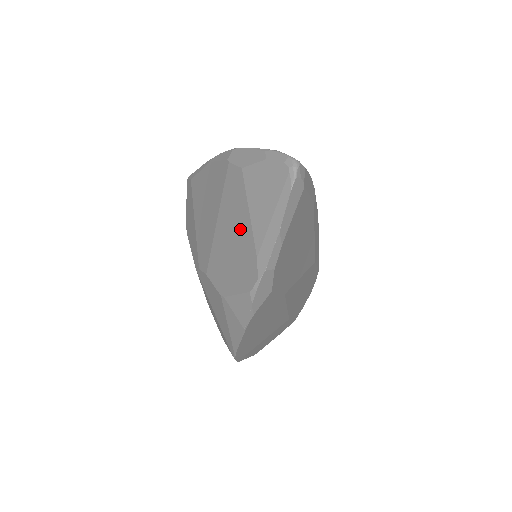
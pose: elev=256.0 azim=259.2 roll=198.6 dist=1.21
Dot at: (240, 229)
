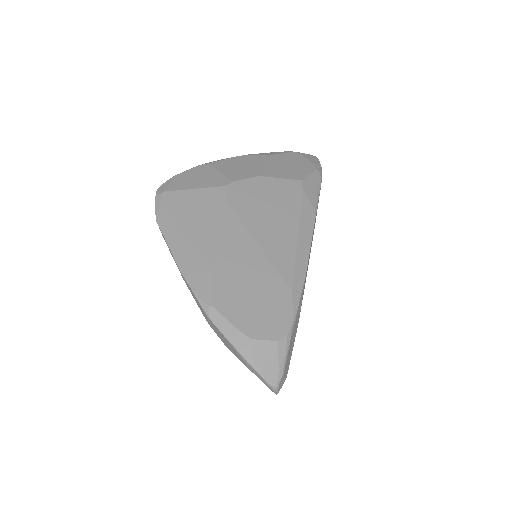
Dot at: occluded
